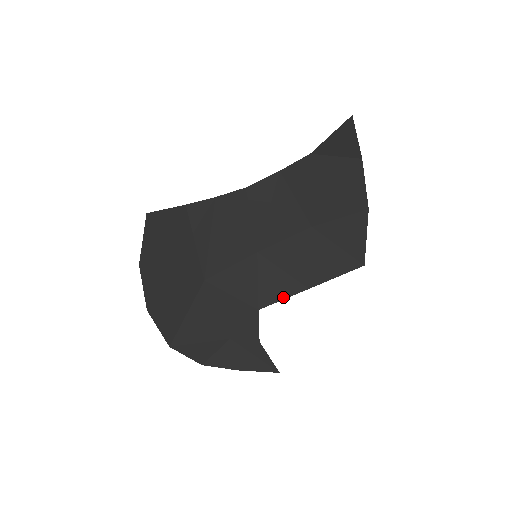
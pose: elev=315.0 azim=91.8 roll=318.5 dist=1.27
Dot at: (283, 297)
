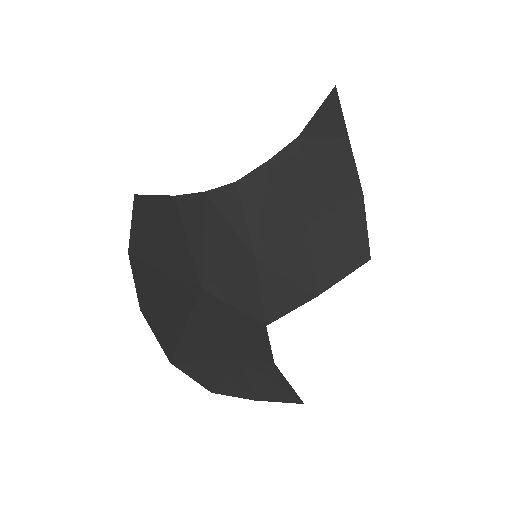
Dot at: (291, 308)
